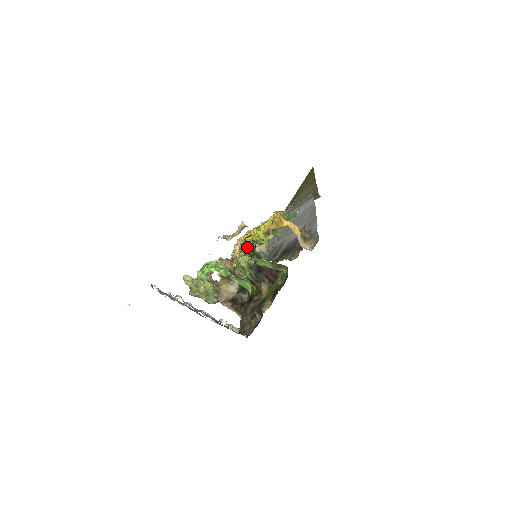
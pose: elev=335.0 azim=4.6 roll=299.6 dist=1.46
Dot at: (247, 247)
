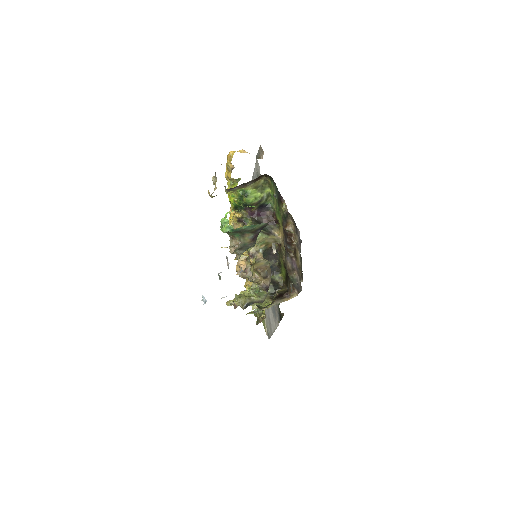
Dot at: (237, 220)
